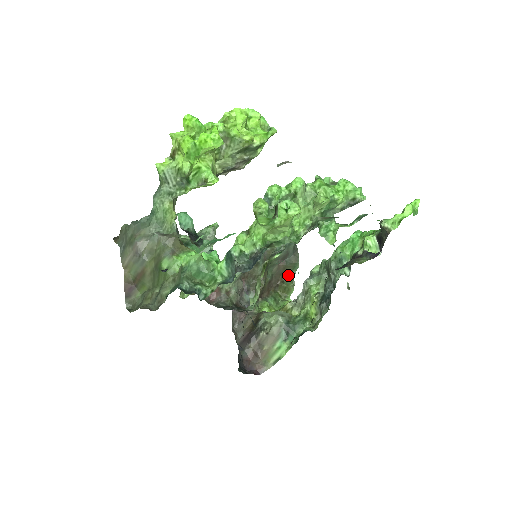
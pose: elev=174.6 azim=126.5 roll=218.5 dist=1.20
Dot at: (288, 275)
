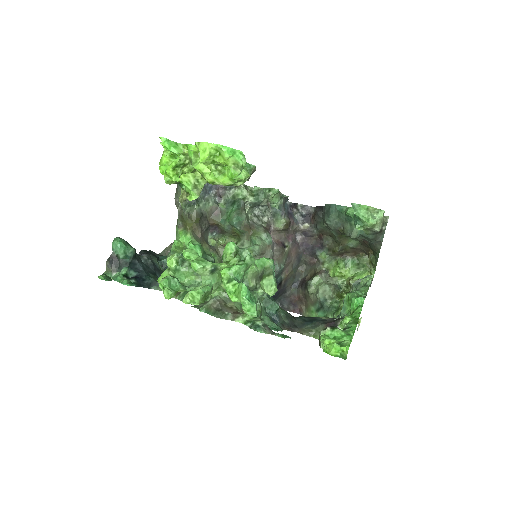
Dot at: (375, 254)
